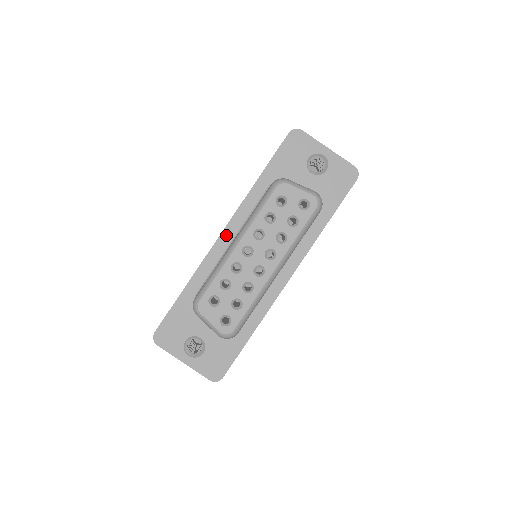
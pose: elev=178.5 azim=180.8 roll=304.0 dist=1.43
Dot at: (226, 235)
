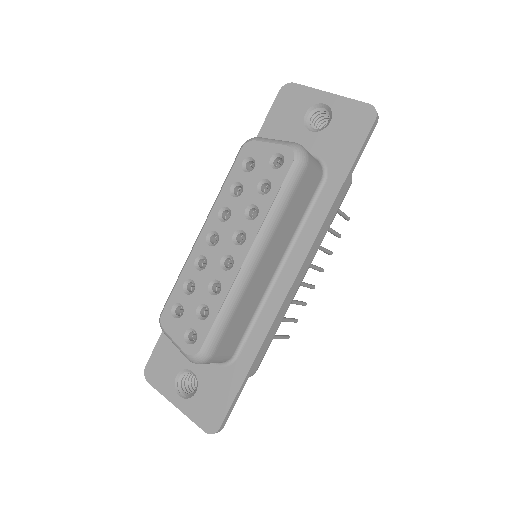
Dot at: occluded
